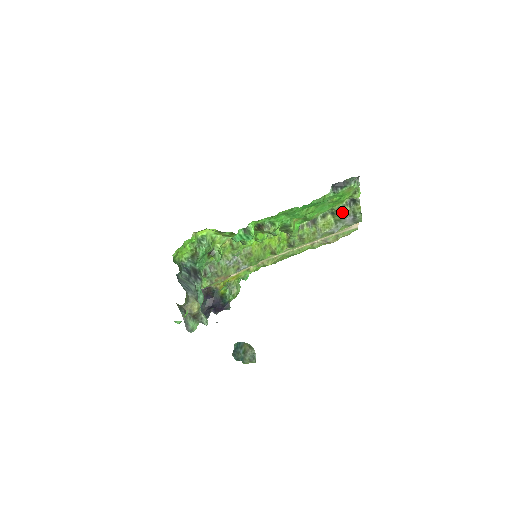
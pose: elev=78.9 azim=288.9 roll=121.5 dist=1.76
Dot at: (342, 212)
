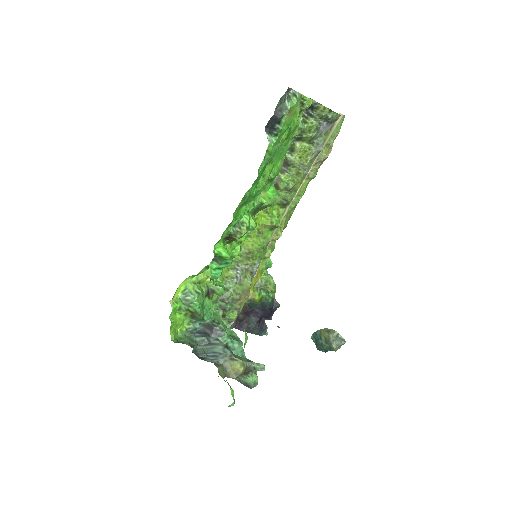
Dot at: (308, 129)
